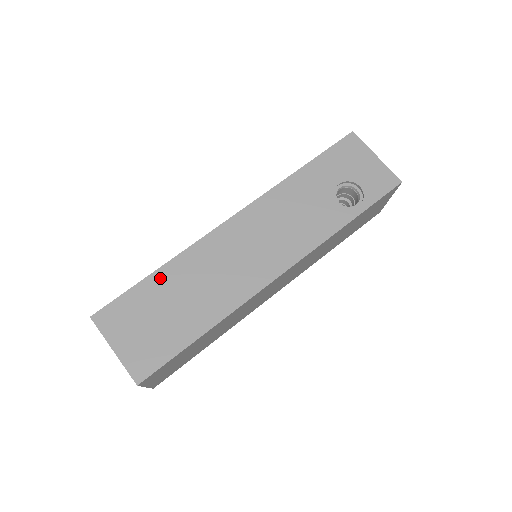
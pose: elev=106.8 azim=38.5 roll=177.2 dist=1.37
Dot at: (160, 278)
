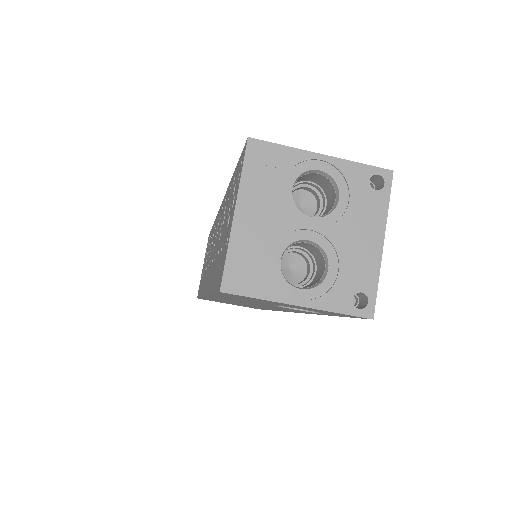
Dot at: (208, 299)
